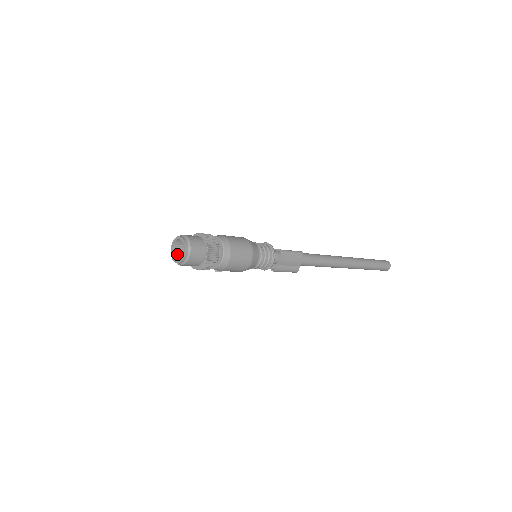
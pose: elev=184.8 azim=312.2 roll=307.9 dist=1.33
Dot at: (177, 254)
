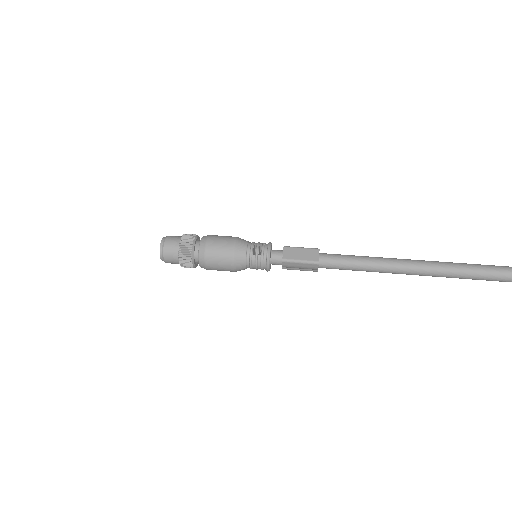
Dot at: occluded
